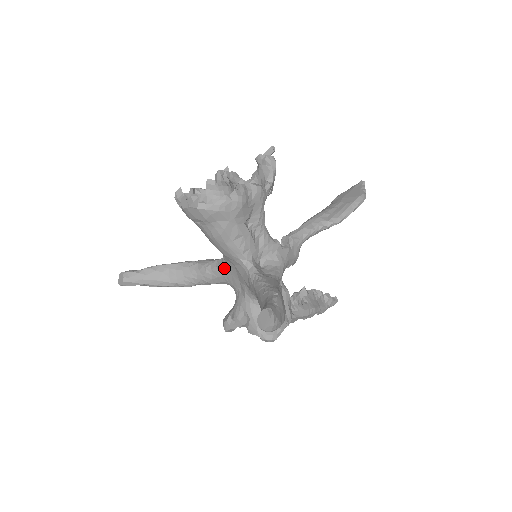
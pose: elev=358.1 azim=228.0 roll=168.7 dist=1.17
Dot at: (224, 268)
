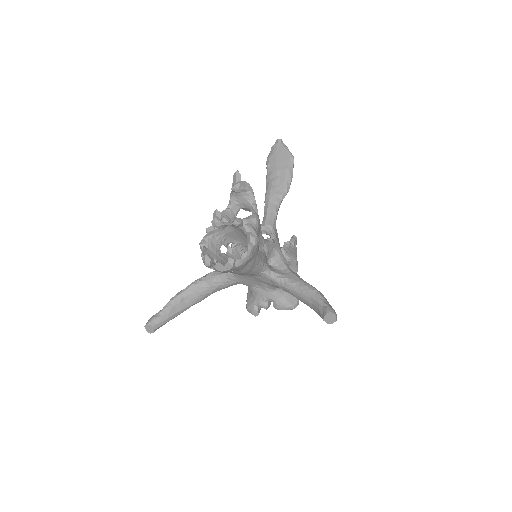
Dot at: (237, 278)
